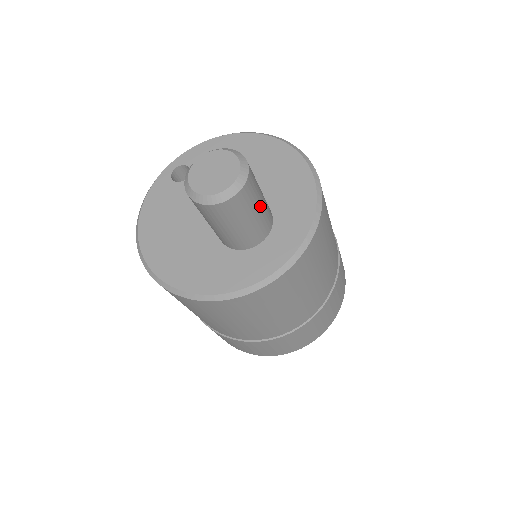
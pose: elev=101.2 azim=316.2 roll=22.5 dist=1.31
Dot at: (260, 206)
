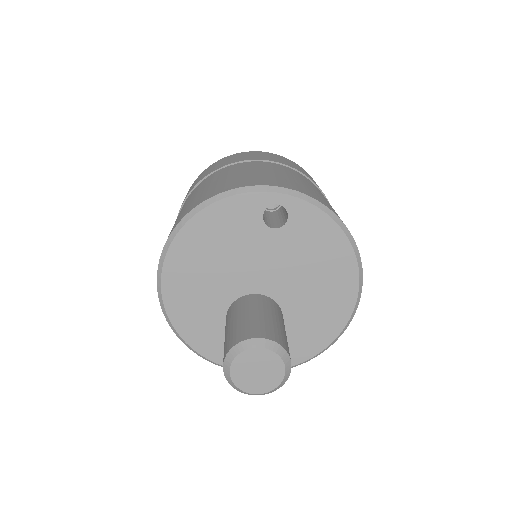
Dot at: occluded
